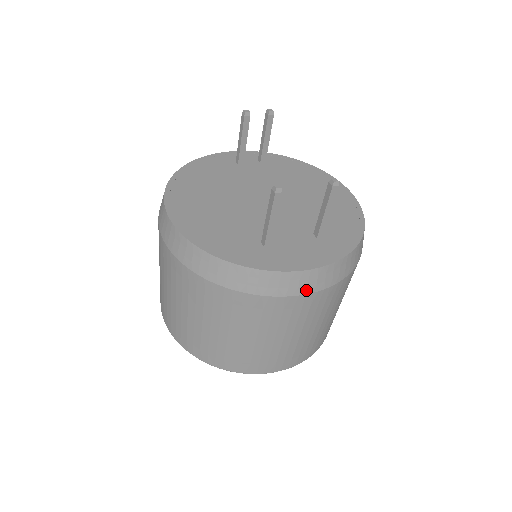
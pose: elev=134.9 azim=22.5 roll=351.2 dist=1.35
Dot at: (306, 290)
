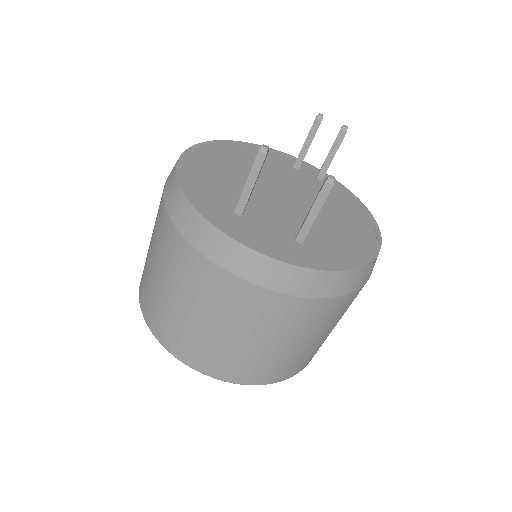
Dot at: (242, 273)
